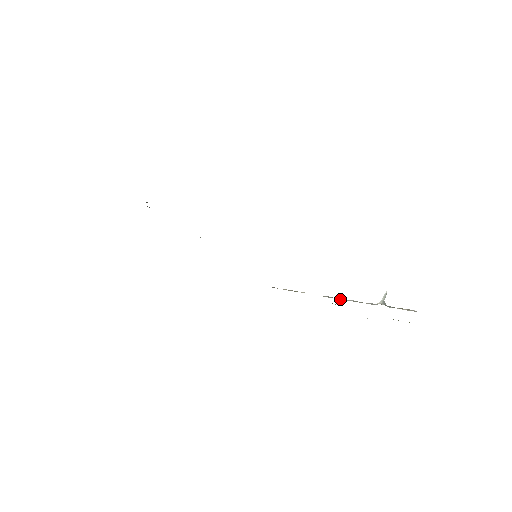
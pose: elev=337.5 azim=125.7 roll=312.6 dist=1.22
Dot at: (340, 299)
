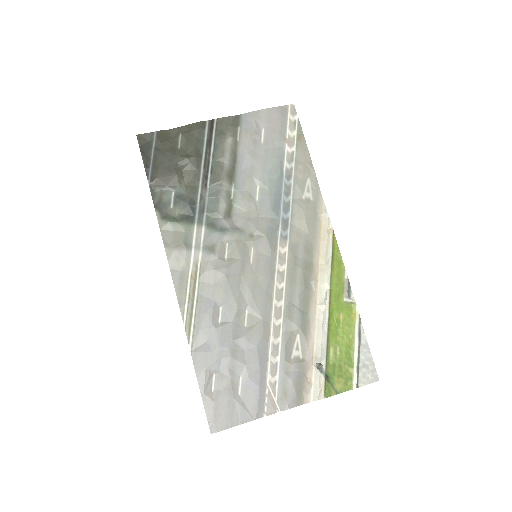
Dot at: (323, 316)
